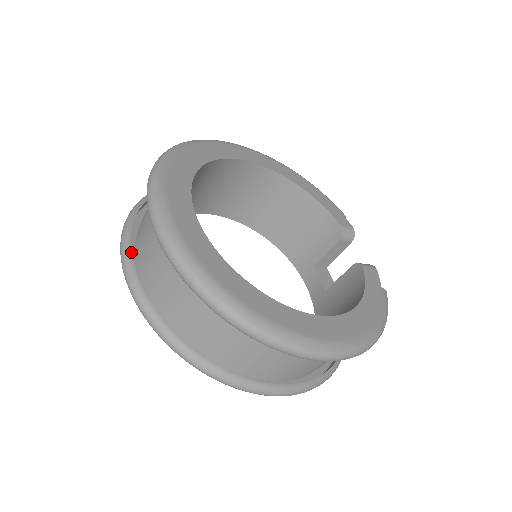
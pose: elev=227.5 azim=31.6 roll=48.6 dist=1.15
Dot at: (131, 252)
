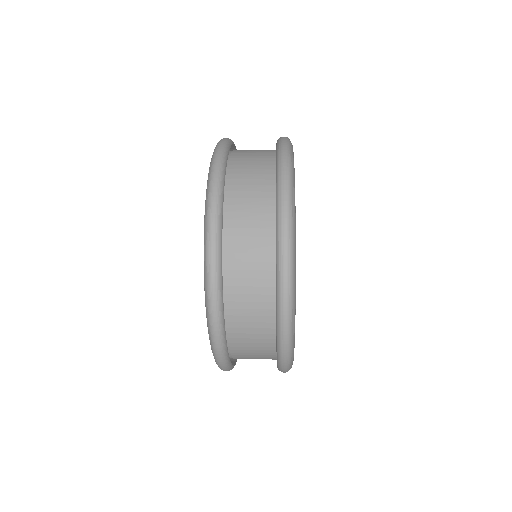
Dot at: occluded
